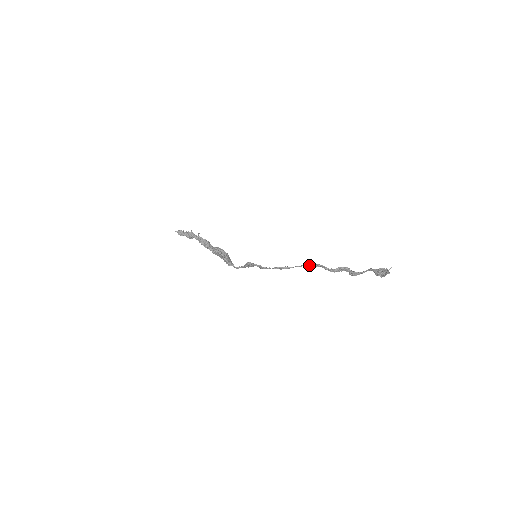
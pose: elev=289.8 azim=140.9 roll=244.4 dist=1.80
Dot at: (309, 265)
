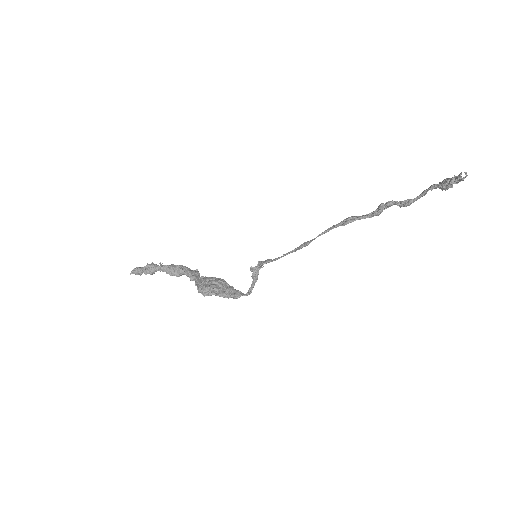
Dot at: (335, 227)
